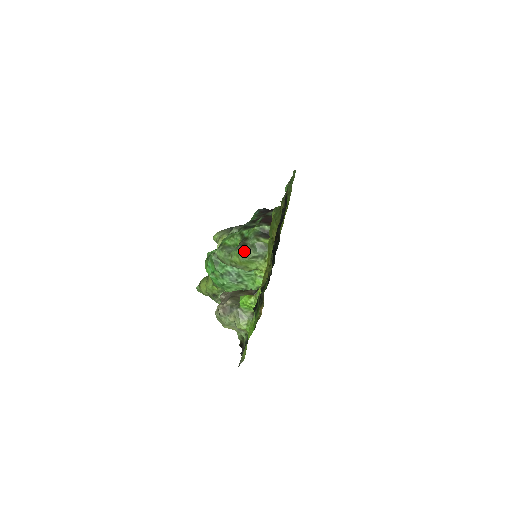
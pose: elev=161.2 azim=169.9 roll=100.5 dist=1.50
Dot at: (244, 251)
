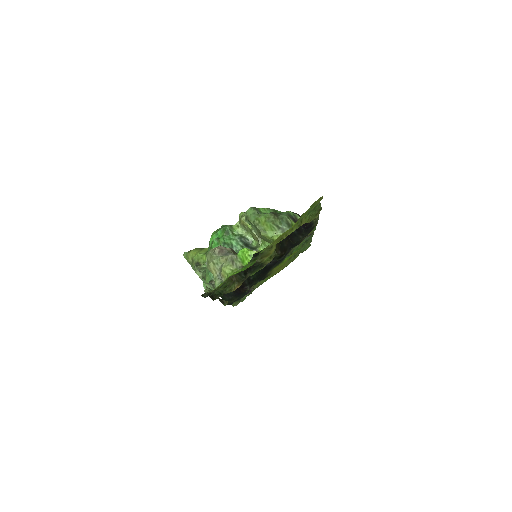
Dot at: (273, 217)
